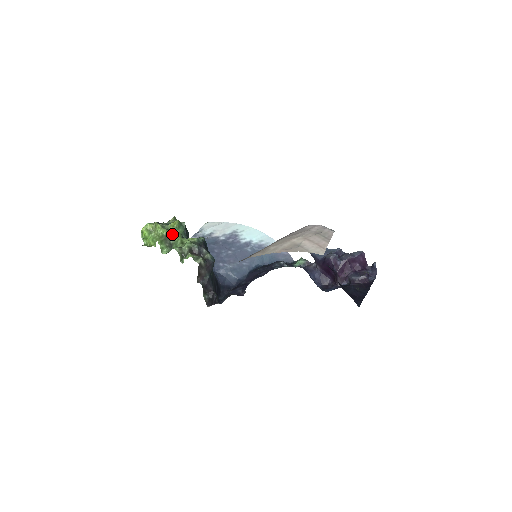
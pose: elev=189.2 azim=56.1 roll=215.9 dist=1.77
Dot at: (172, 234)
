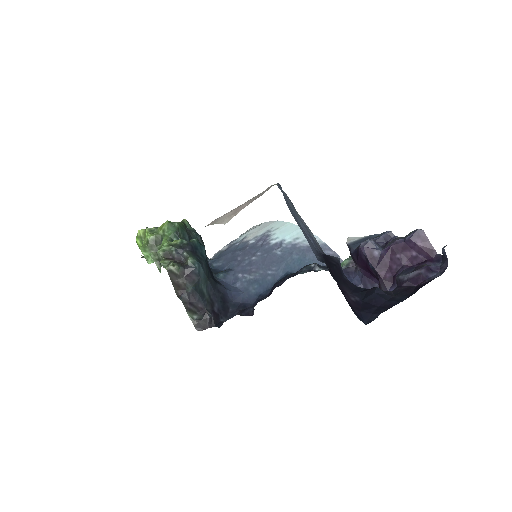
Dot at: (160, 238)
